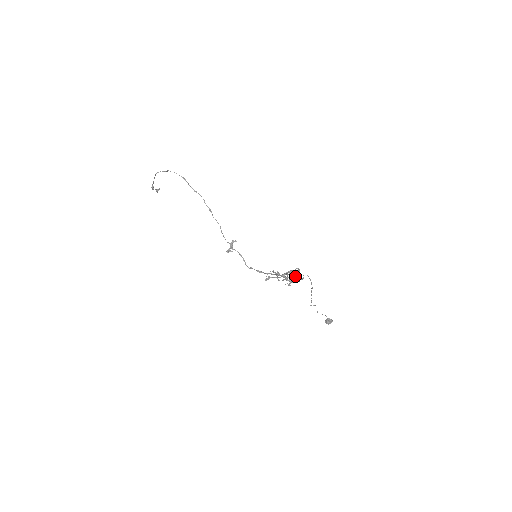
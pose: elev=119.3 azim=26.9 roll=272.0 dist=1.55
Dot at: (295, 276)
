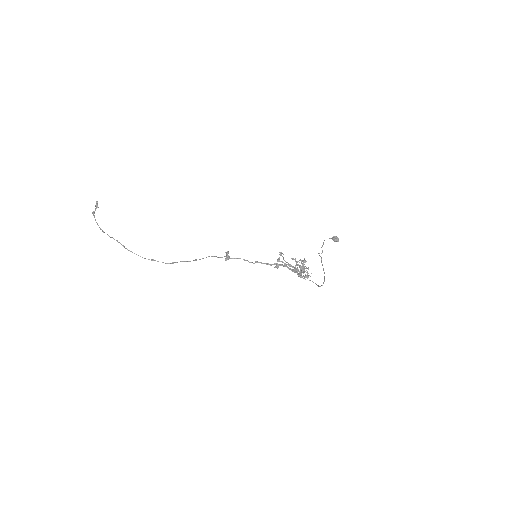
Dot at: (307, 276)
